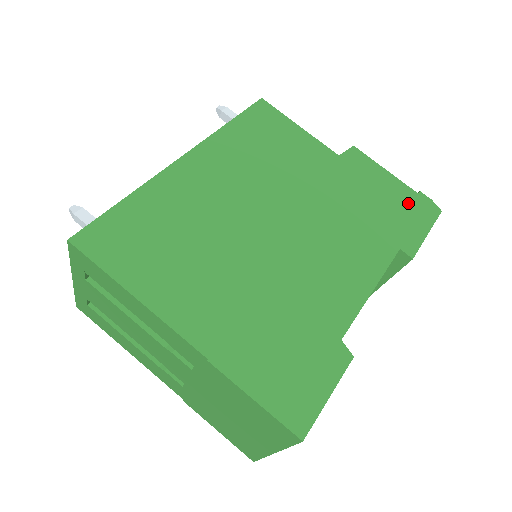
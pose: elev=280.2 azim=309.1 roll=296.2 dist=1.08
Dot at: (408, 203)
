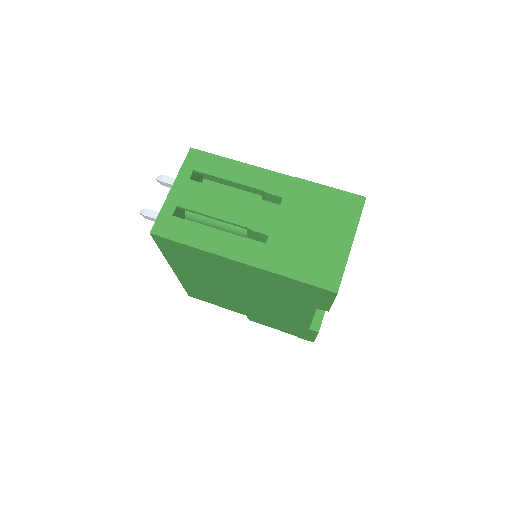
Dot at: occluded
